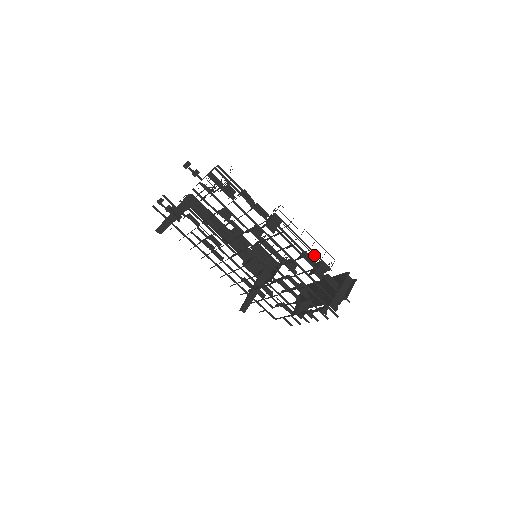
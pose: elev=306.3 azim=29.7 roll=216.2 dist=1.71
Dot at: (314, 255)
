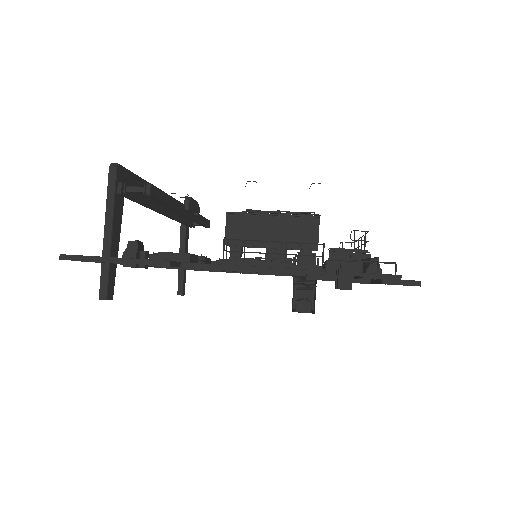
Dot at: occluded
